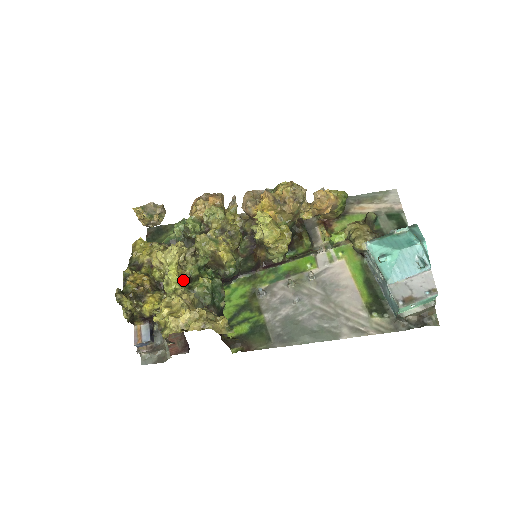
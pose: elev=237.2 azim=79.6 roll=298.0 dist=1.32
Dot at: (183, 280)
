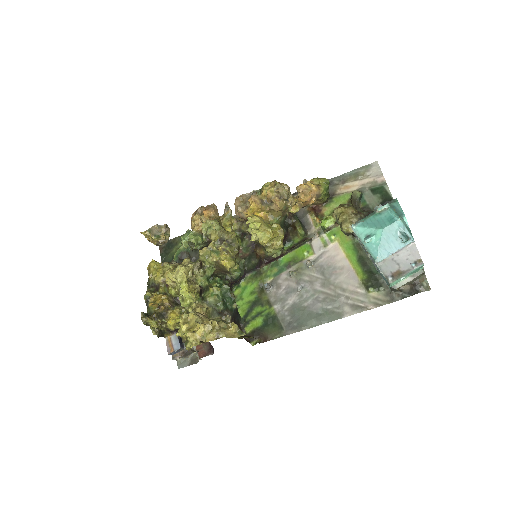
Dot at: (195, 294)
